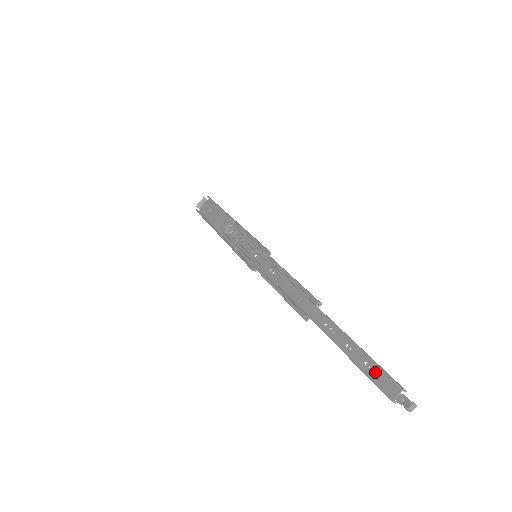
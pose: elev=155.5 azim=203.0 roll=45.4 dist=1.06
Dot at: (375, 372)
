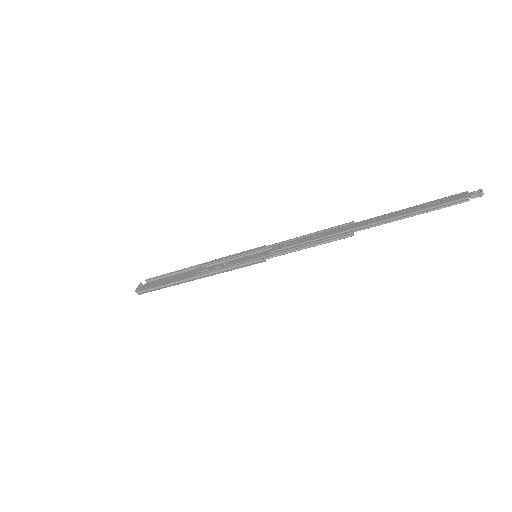
Dot at: (441, 201)
